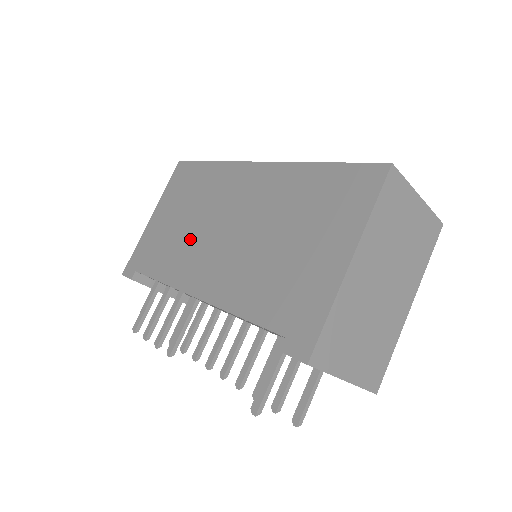
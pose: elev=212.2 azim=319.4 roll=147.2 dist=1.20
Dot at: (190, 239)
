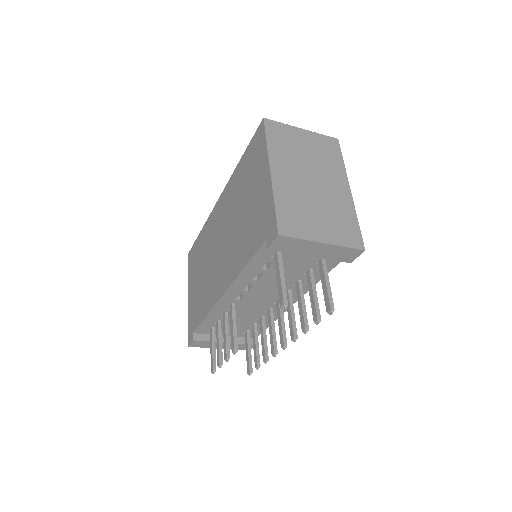
Dot at: (208, 276)
